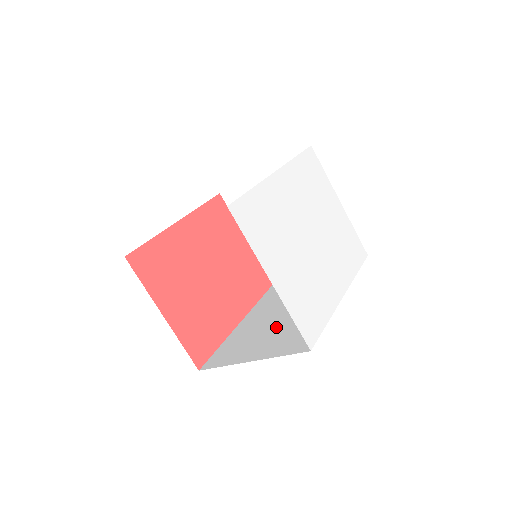
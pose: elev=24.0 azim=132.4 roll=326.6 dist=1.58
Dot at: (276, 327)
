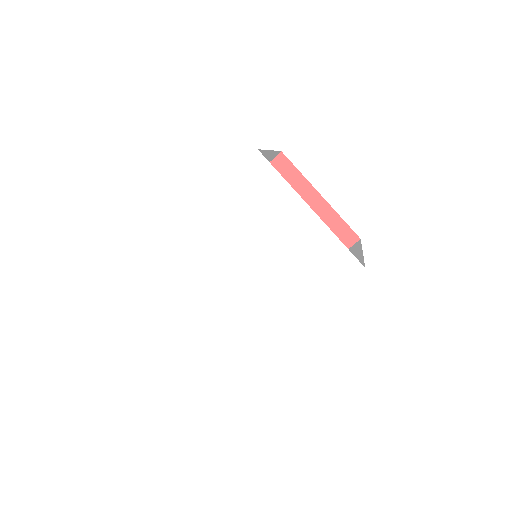
Dot at: occluded
